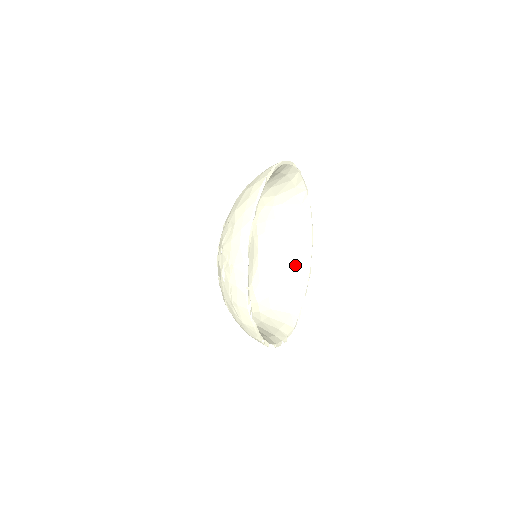
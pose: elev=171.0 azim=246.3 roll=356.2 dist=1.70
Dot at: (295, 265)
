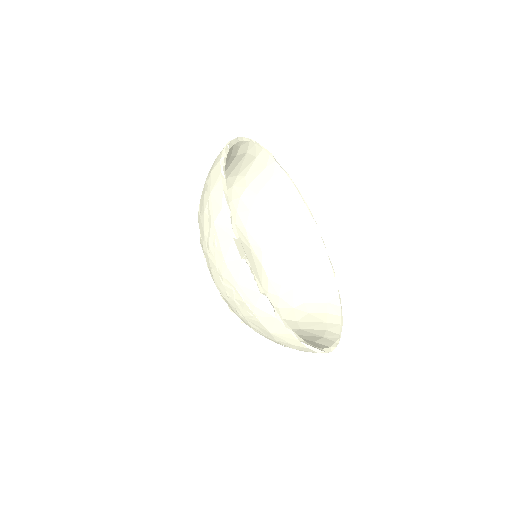
Dot at: (314, 334)
